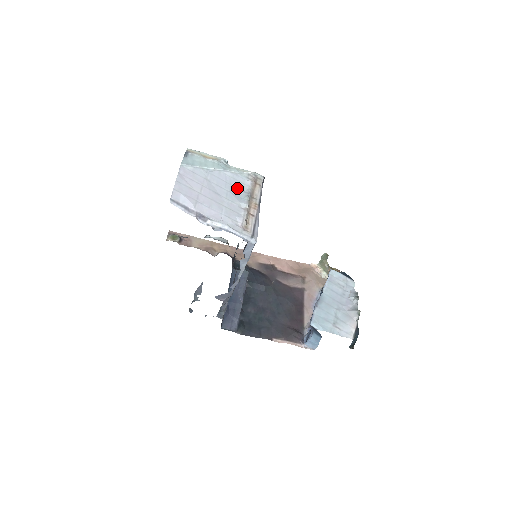
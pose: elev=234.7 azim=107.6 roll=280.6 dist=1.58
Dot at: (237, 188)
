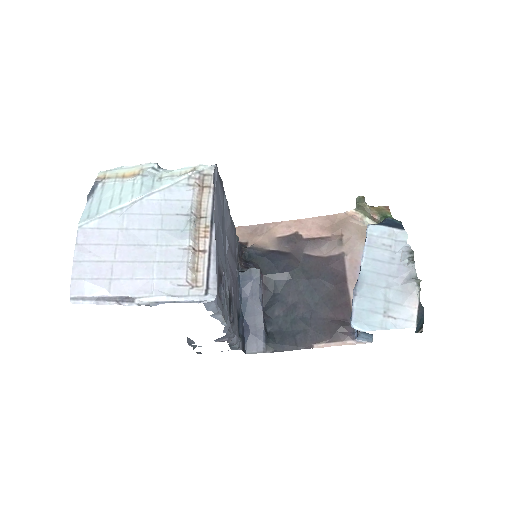
Dot at: (173, 215)
